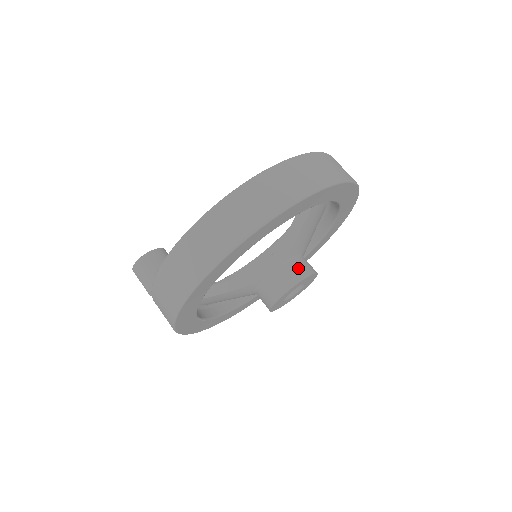
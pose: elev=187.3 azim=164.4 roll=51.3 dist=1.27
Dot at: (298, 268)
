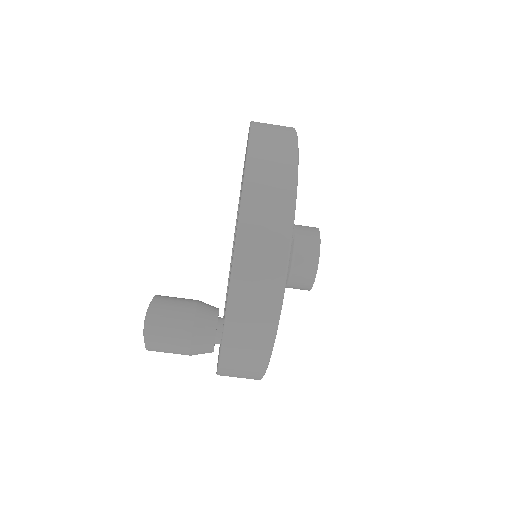
Dot at: occluded
